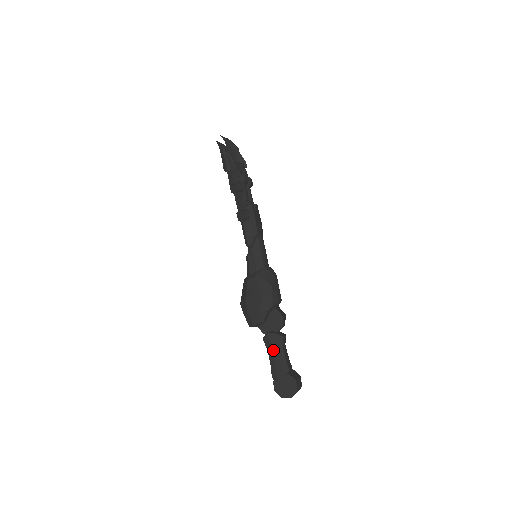
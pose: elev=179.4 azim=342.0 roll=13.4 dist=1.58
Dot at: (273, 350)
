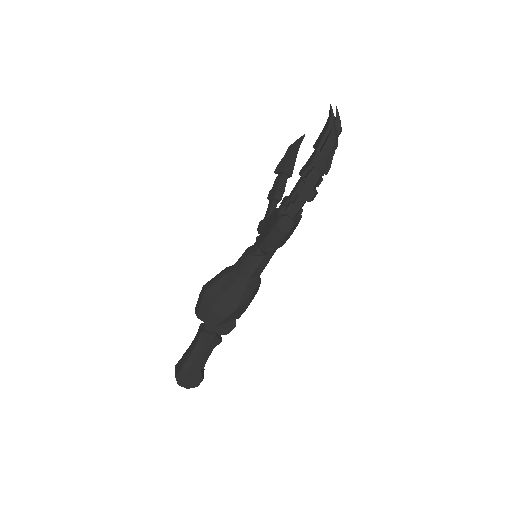
Dot at: (203, 348)
